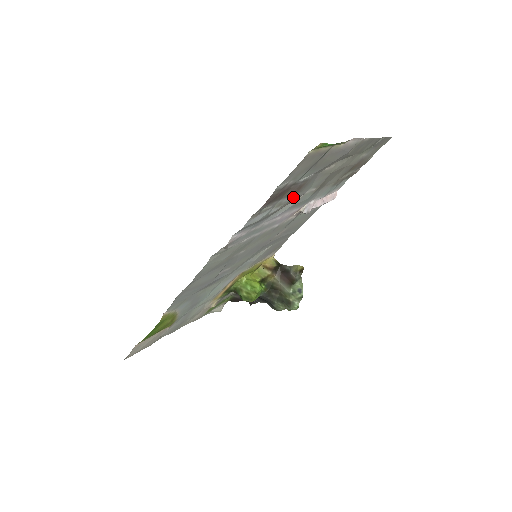
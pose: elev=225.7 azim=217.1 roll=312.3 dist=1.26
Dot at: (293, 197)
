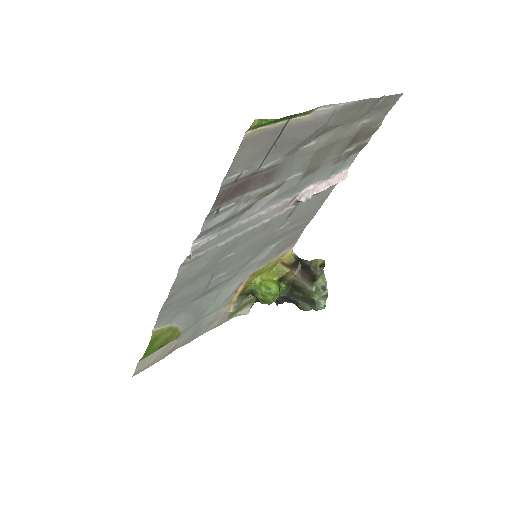
Dot at: (265, 188)
